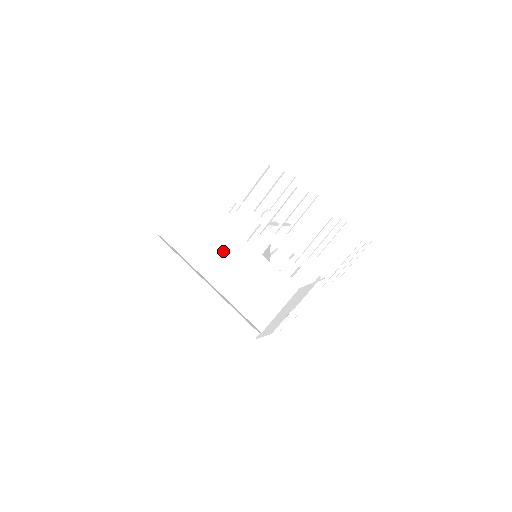
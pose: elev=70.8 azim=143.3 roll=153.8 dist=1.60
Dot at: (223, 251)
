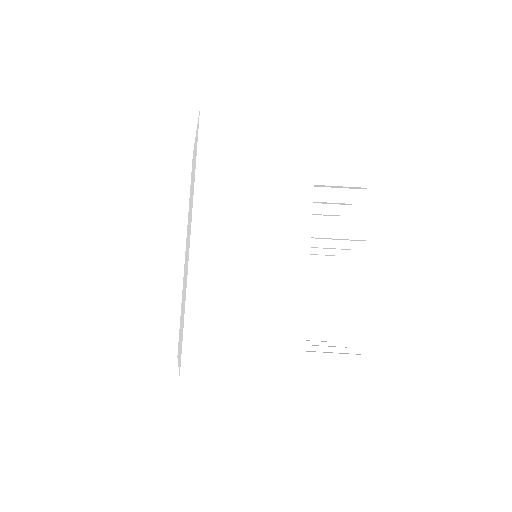
Dot at: (268, 228)
